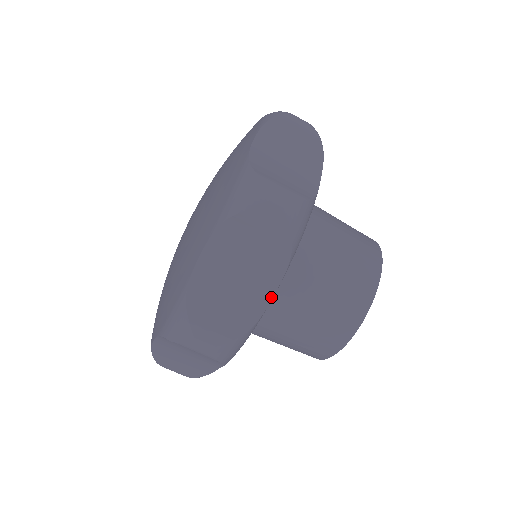
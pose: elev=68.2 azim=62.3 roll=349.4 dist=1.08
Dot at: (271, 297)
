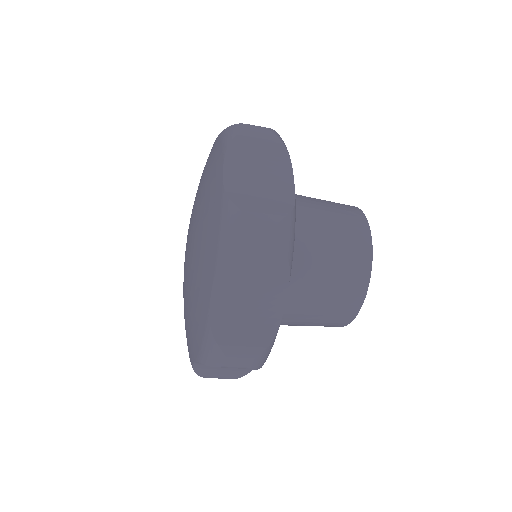
Dot at: occluded
